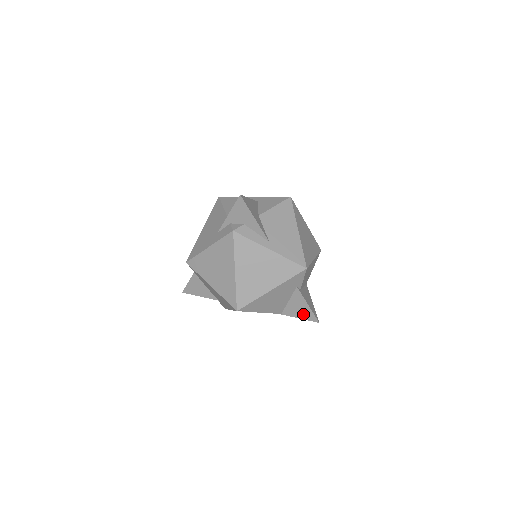
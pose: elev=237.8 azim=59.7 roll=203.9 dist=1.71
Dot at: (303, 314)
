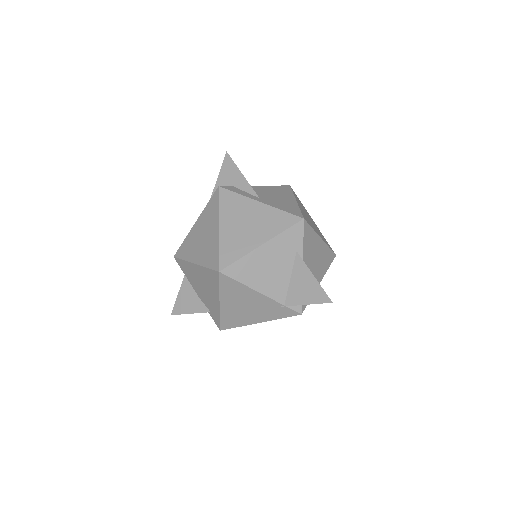
Dot at: (310, 295)
